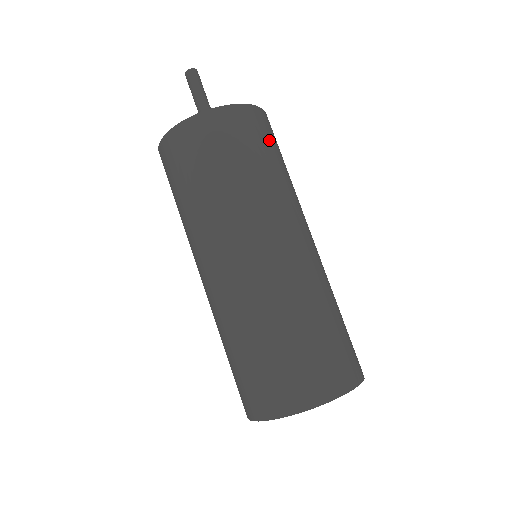
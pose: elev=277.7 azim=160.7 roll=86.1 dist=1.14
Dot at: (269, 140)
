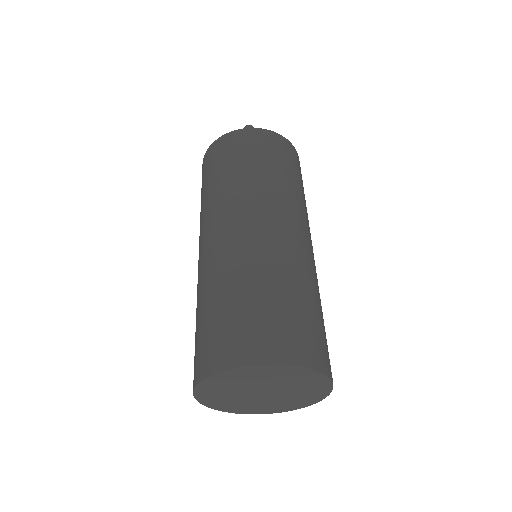
Dot at: (289, 160)
